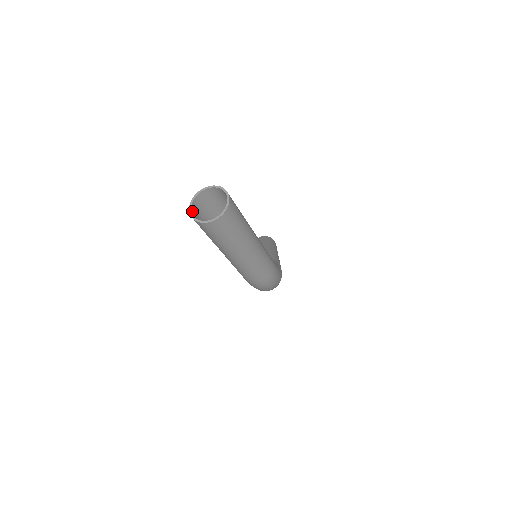
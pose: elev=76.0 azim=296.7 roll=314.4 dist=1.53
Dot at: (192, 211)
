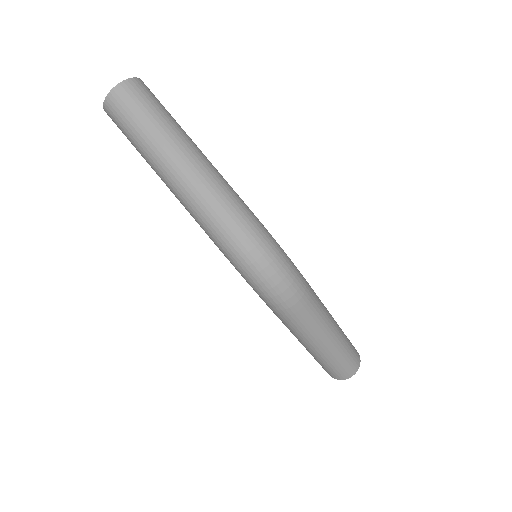
Dot at: occluded
